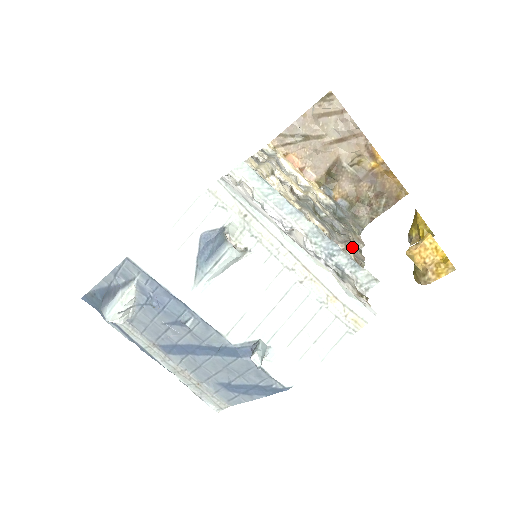
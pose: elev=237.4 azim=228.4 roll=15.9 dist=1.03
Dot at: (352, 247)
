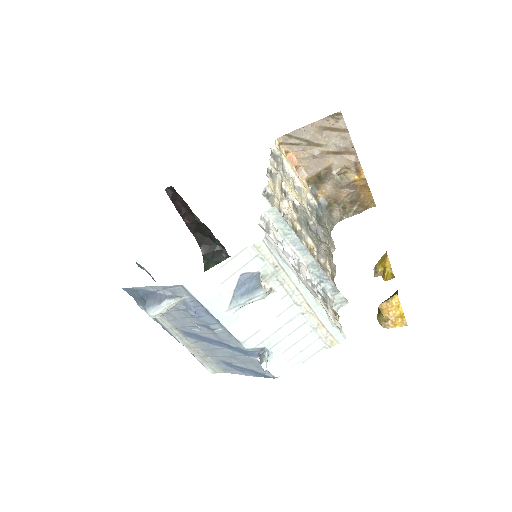
Dot at: (330, 259)
